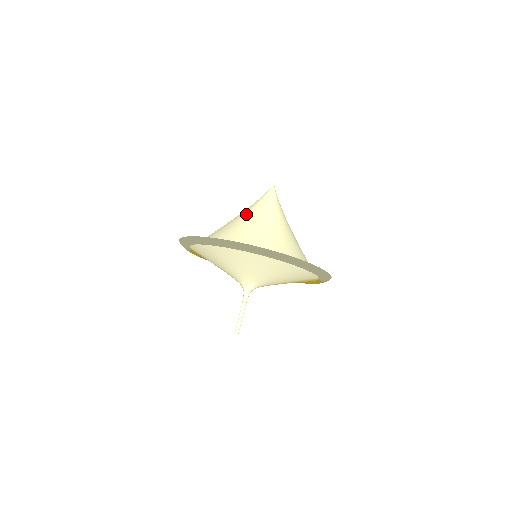
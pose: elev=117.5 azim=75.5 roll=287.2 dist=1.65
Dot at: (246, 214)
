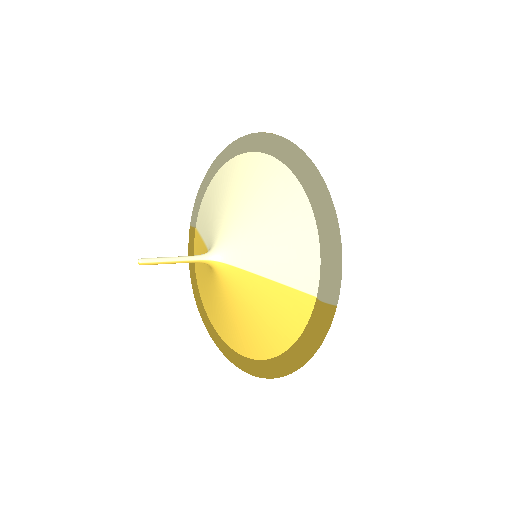
Dot at: occluded
